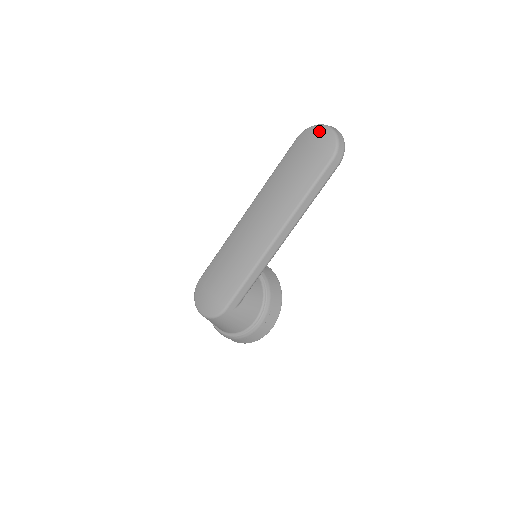
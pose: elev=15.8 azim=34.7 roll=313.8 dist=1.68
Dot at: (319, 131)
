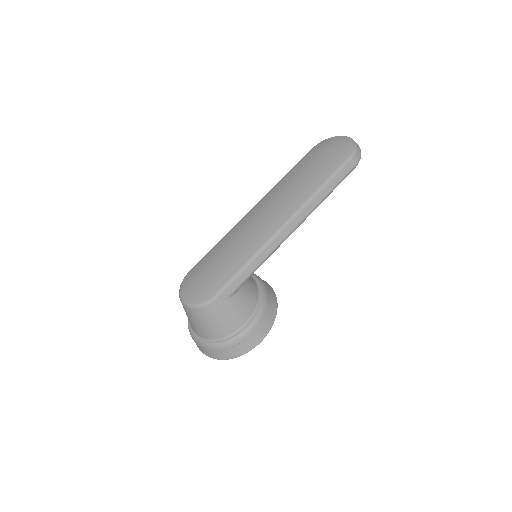
Dot at: (337, 139)
